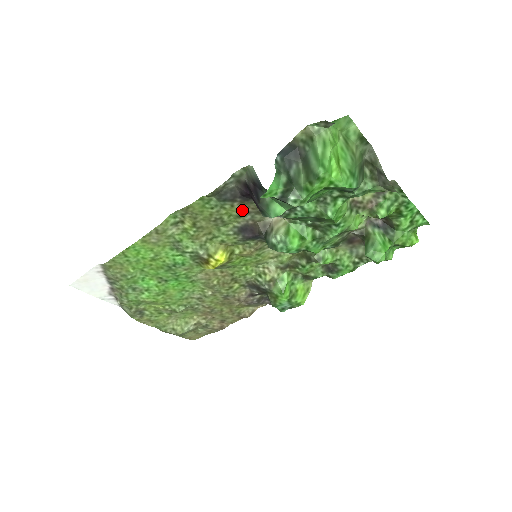
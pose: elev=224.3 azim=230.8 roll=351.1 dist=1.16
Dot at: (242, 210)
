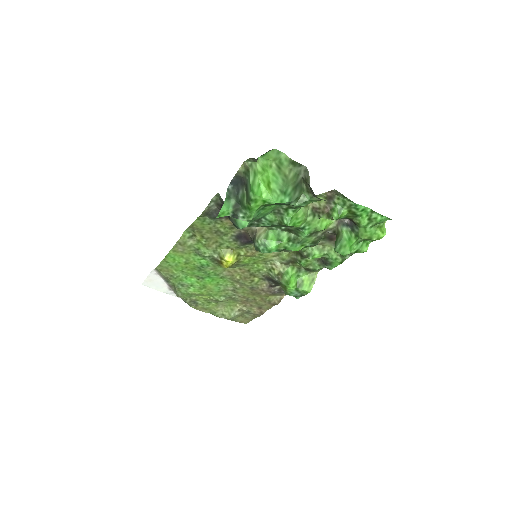
Dot at: (231, 223)
